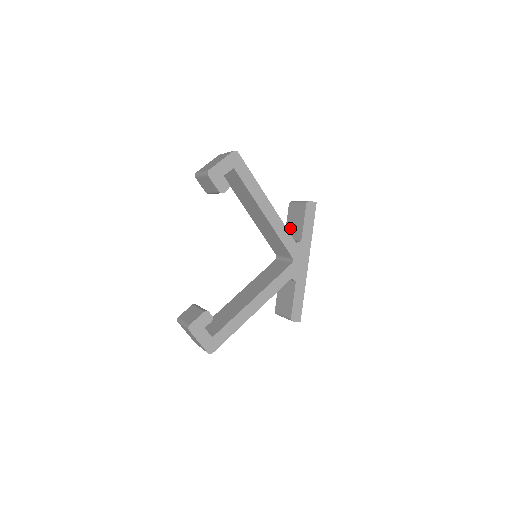
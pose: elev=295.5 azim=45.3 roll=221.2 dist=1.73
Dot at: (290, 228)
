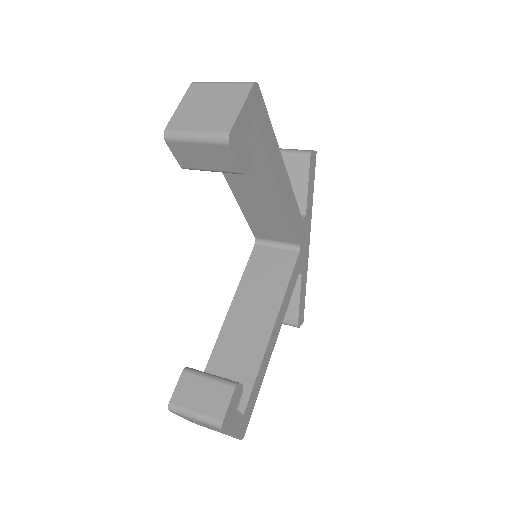
Dot at: occluded
